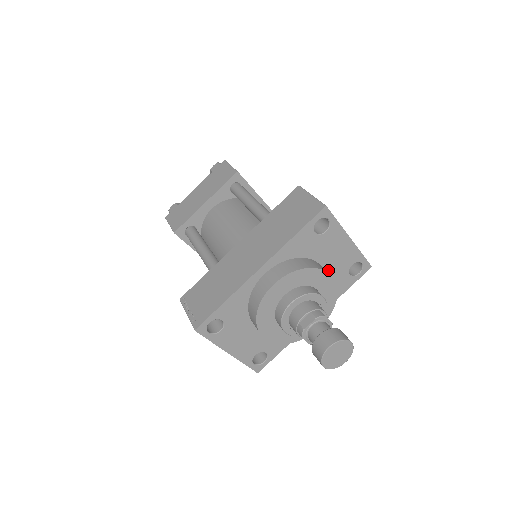
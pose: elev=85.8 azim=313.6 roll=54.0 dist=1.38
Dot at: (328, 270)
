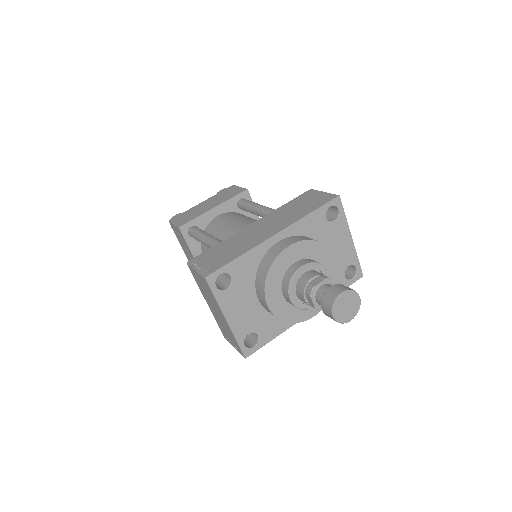
Dot at: occluded
